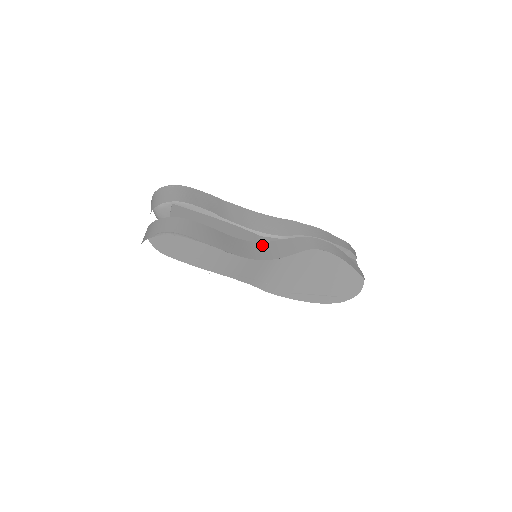
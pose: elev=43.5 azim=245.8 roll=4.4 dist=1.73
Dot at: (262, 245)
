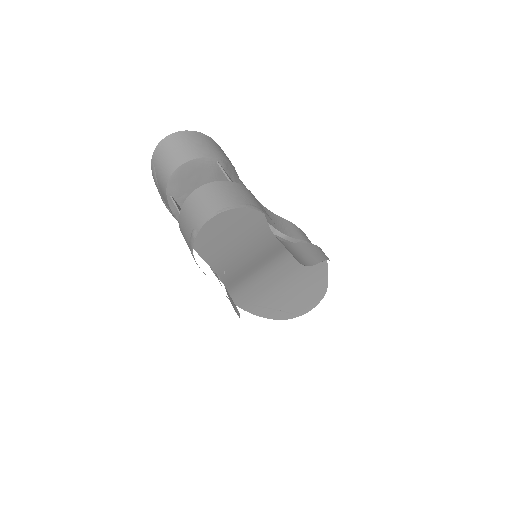
Dot at: (287, 245)
